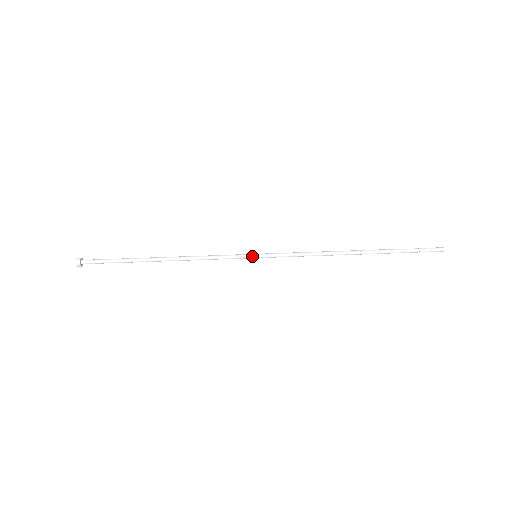
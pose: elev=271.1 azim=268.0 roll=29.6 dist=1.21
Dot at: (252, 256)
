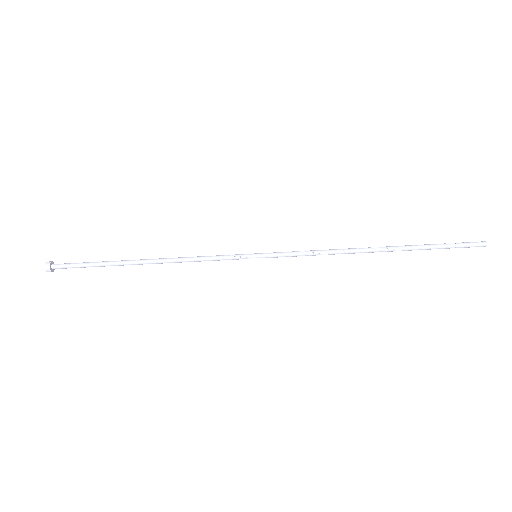
Dot at: (251, 256)
